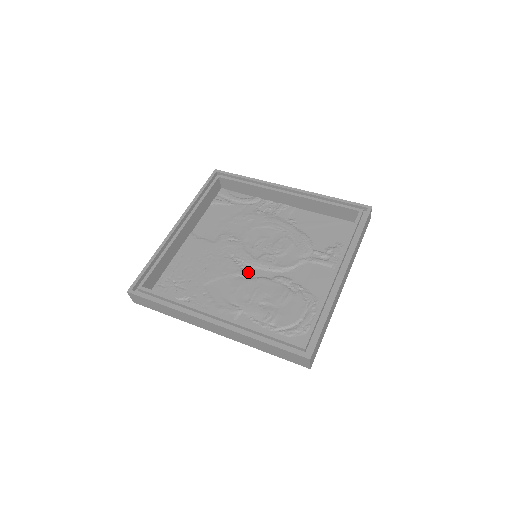
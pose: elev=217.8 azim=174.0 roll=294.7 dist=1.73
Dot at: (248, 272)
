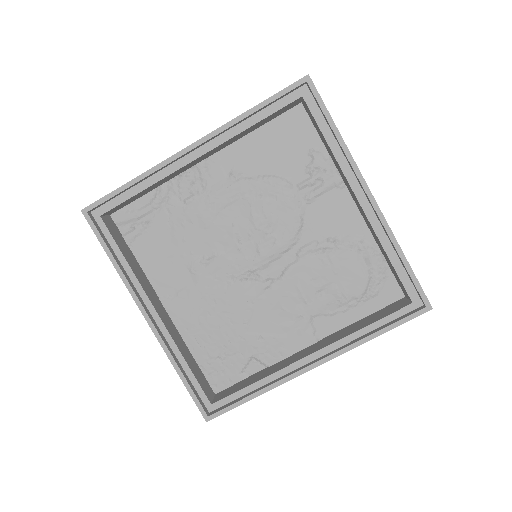
Dot at: (267, 277)
